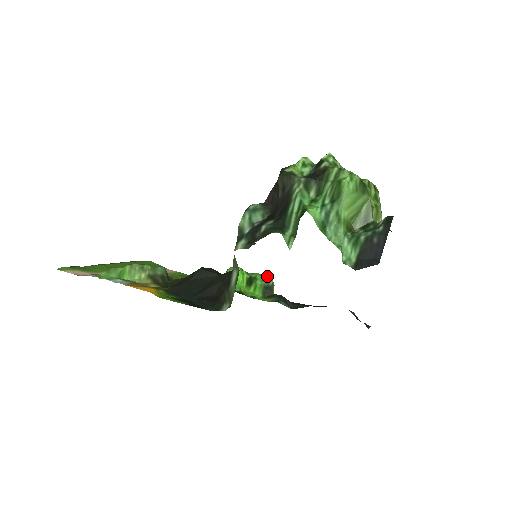
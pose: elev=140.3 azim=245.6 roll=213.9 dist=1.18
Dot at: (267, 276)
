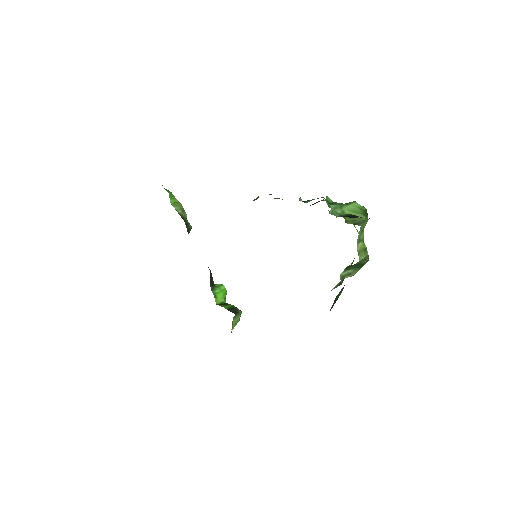
Dot at: occluded
